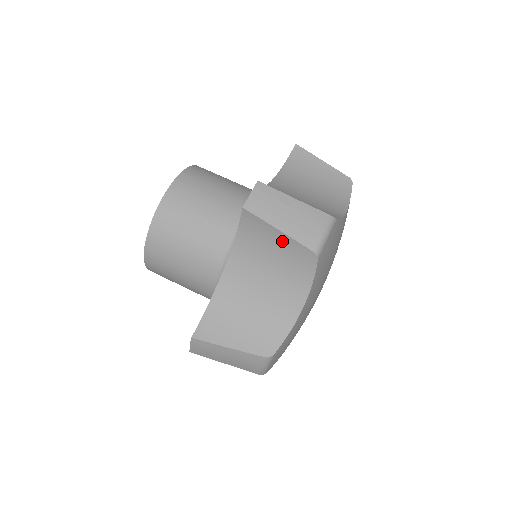
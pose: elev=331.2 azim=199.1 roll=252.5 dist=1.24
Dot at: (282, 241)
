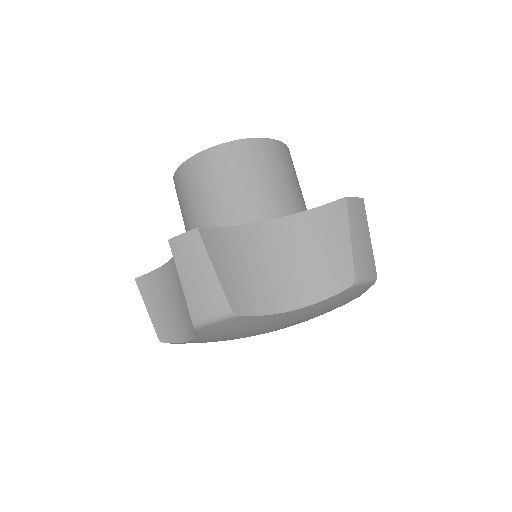
Dot at: occluded
